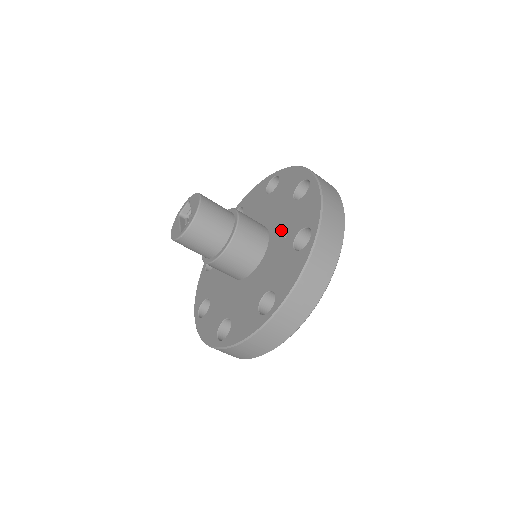
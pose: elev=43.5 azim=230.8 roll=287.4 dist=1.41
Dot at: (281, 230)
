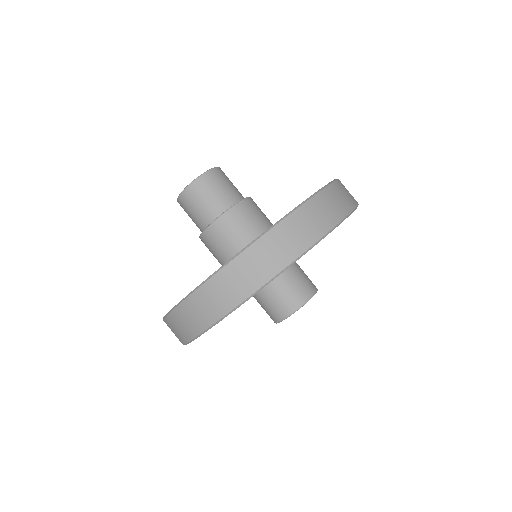
Dot at: occluded
